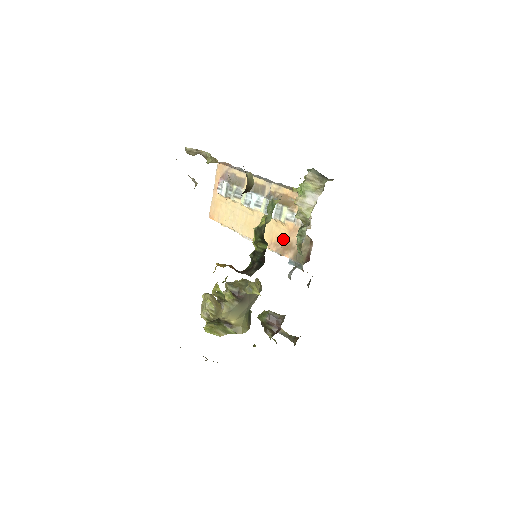
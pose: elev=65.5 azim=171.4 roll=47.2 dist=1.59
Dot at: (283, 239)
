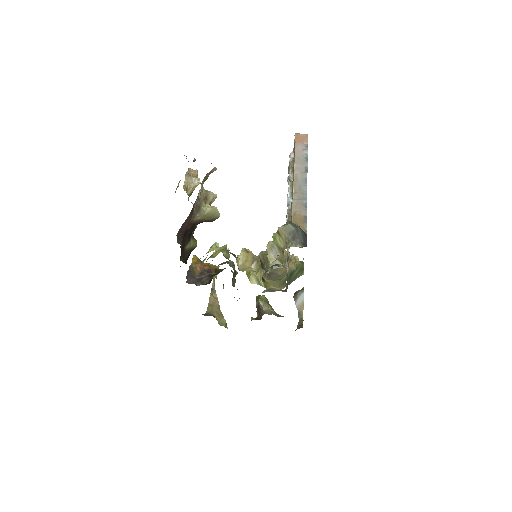
Dot at: occluded
